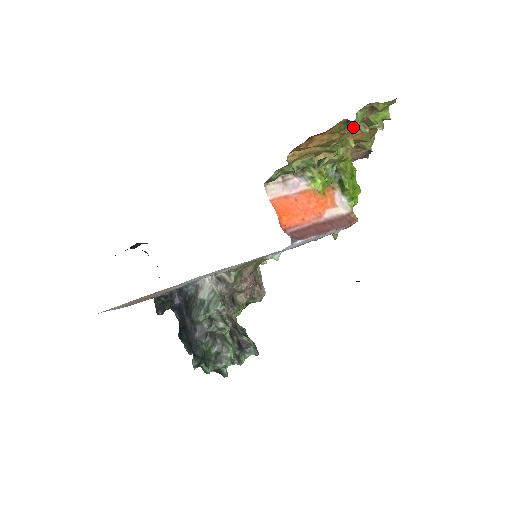
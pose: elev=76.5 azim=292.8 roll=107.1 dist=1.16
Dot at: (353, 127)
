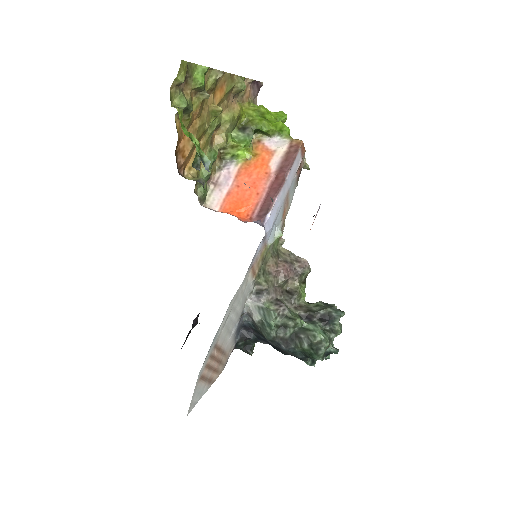
Dot at: (190, 109)
